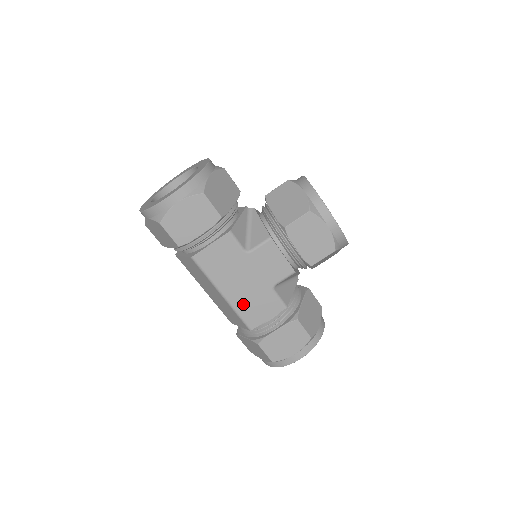
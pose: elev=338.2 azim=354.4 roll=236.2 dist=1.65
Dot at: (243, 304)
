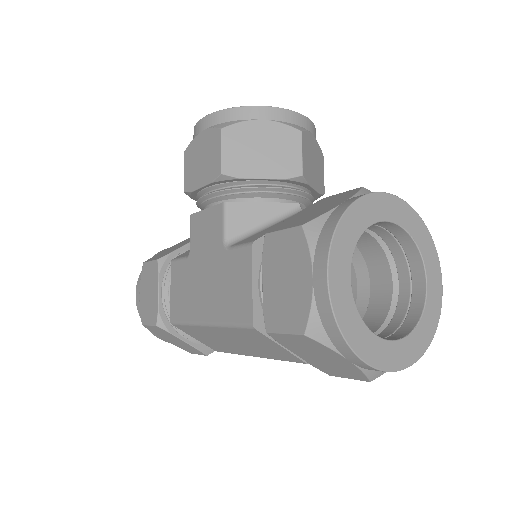
Dot at: (223, 306)
